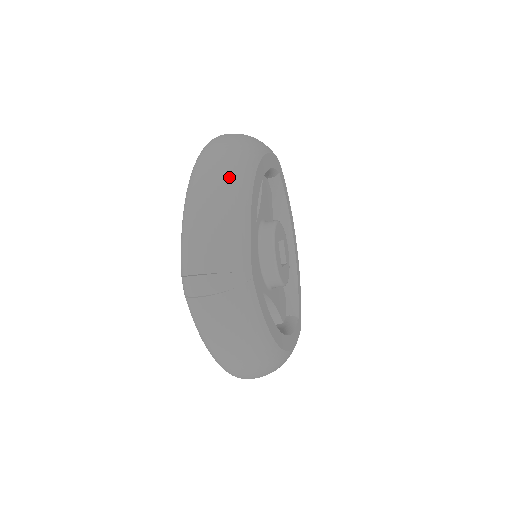
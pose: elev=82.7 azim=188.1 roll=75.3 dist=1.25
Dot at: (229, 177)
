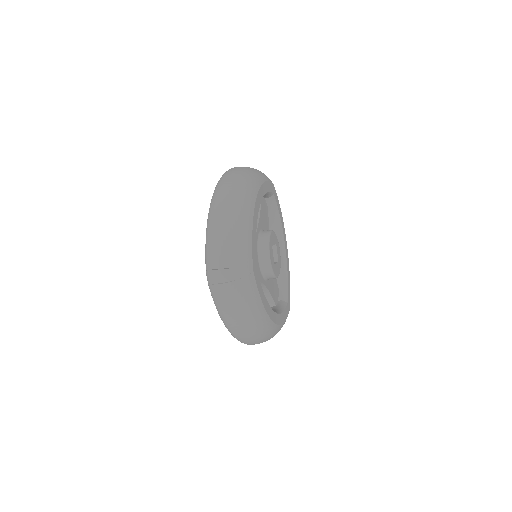
Dot at: (238, 203)
